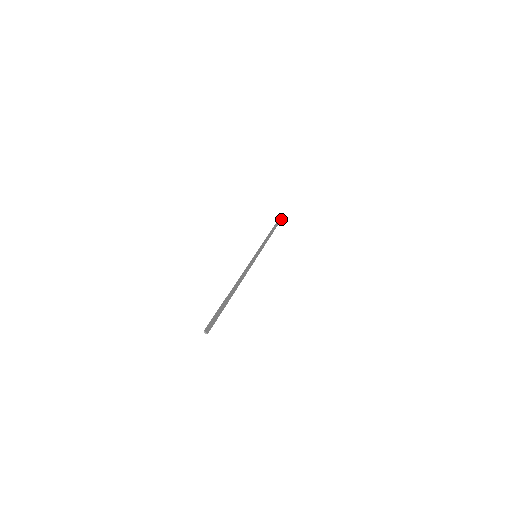
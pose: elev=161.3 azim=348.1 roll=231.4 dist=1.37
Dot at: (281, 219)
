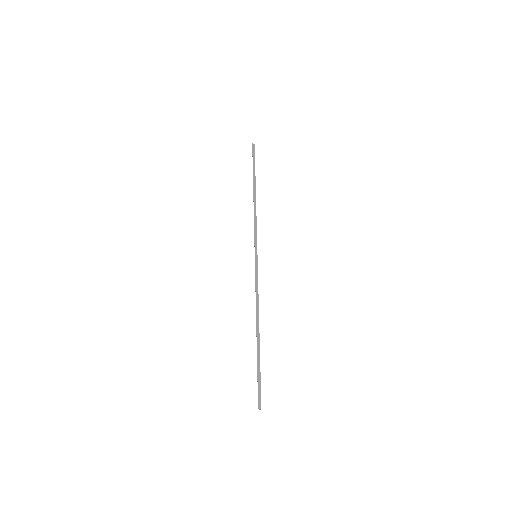
Dot at: (254, 147)
